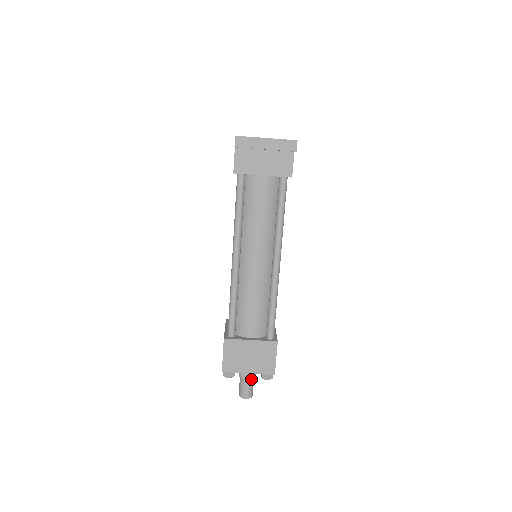
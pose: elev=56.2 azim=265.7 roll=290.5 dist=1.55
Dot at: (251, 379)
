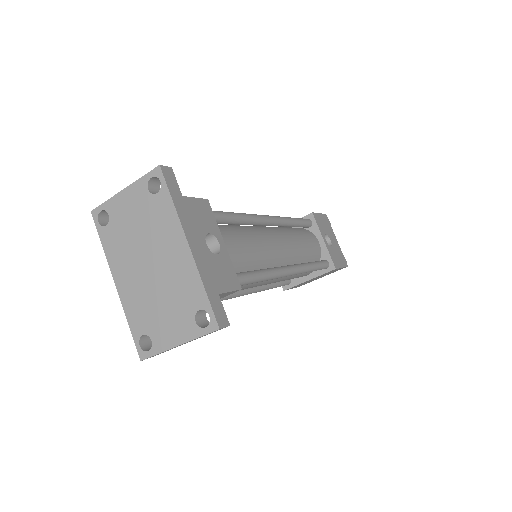
Dot at: occluded
